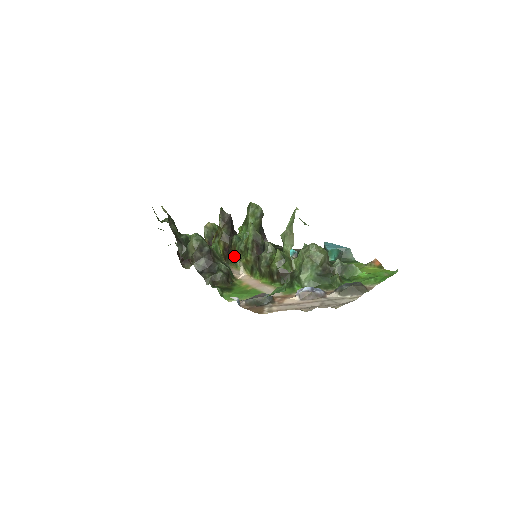
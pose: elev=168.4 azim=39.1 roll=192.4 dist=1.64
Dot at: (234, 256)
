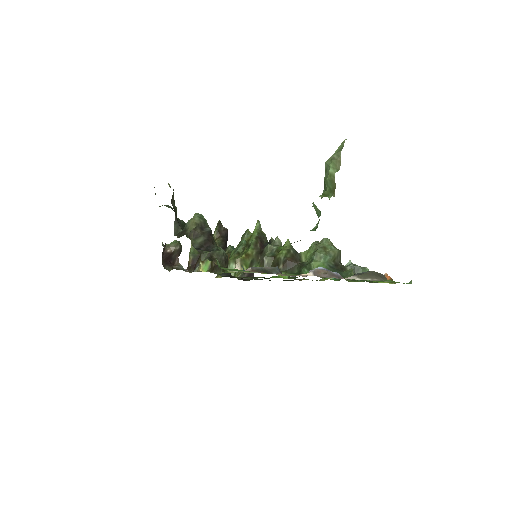
Dot at: occluded
